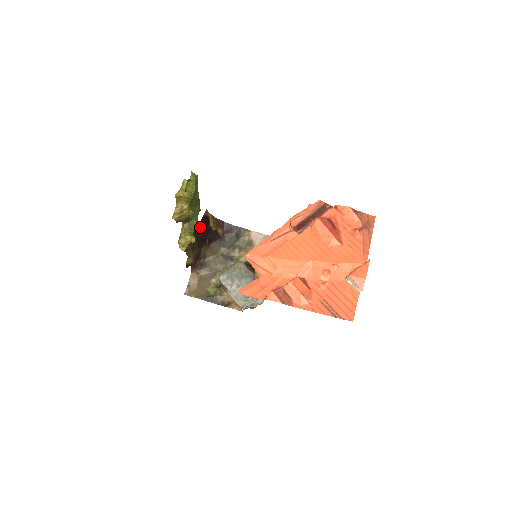
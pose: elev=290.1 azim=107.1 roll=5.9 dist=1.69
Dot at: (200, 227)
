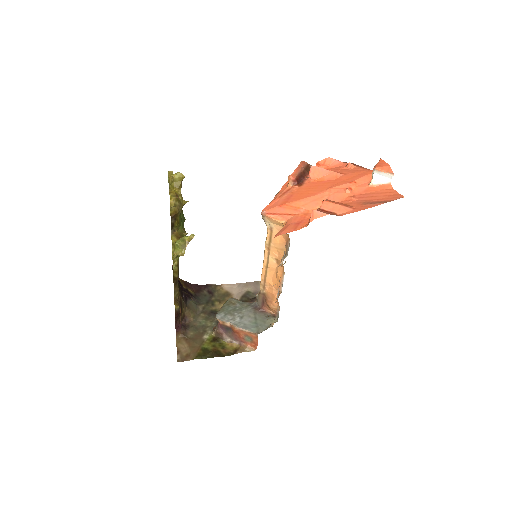
Dot at: occluded
